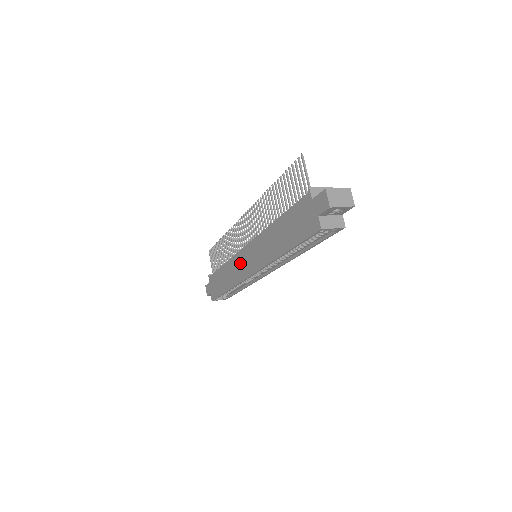
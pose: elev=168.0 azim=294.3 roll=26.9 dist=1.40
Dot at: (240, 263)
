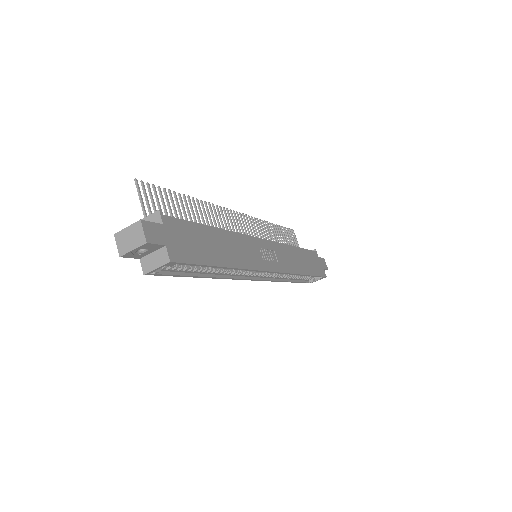
Dot at: occluded
